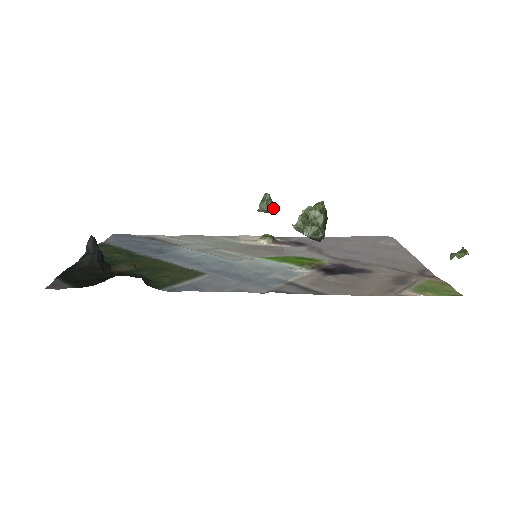
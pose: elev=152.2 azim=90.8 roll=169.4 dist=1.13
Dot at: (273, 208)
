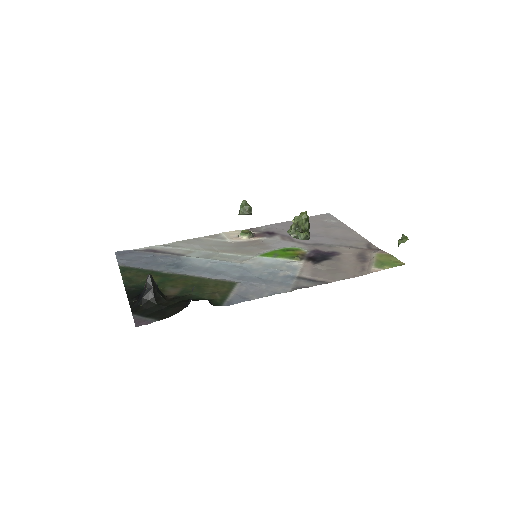
Dot at: (251, 211)
